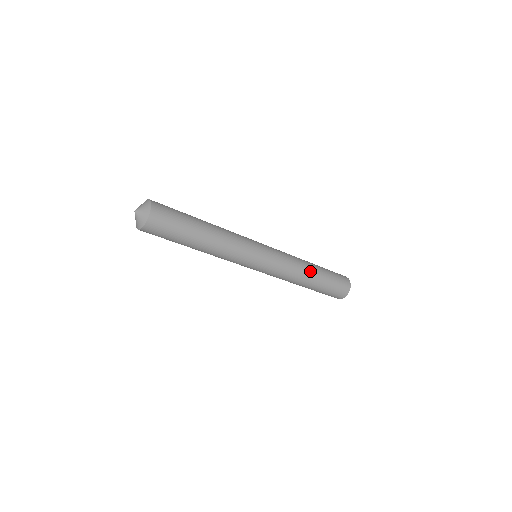
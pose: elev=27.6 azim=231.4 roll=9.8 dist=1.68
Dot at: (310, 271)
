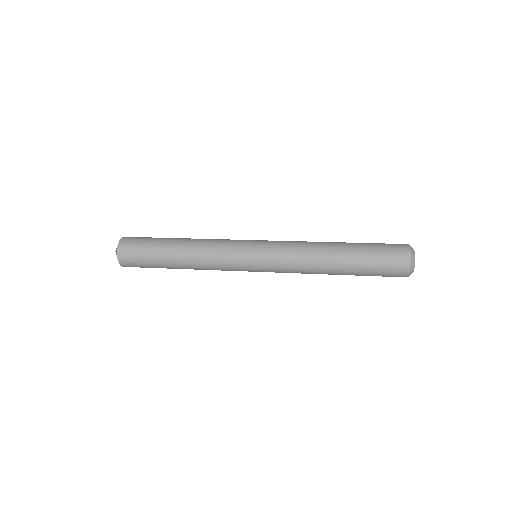
Dot at: (328, 272)
